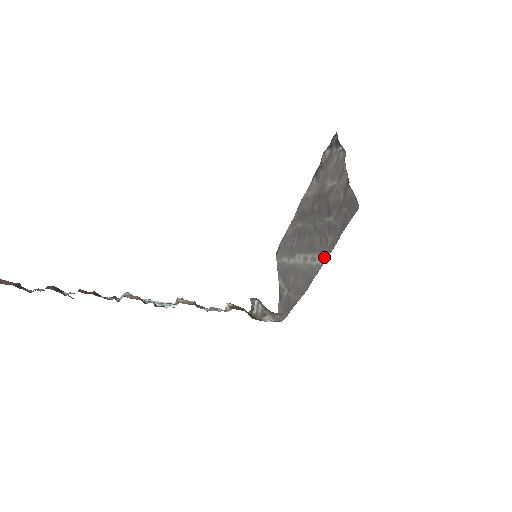
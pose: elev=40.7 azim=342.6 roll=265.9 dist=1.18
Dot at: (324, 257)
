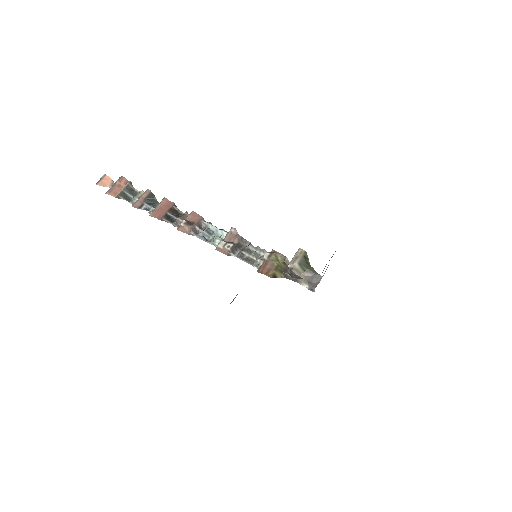
Dot at: occluded
